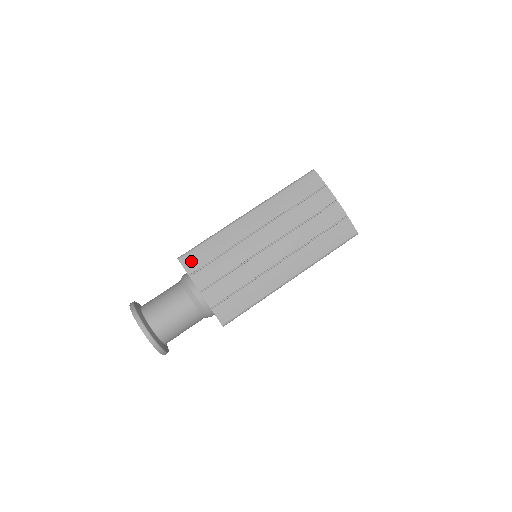
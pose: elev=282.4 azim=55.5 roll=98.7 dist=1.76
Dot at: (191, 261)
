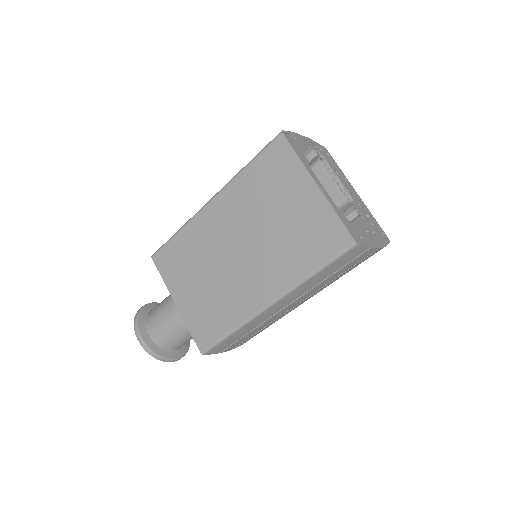
Dot at: (218, 350)
